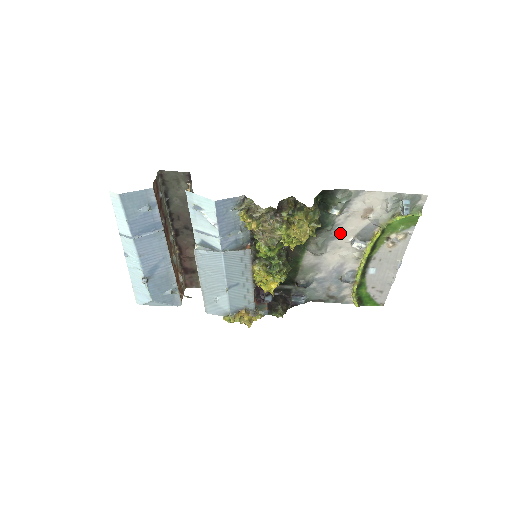
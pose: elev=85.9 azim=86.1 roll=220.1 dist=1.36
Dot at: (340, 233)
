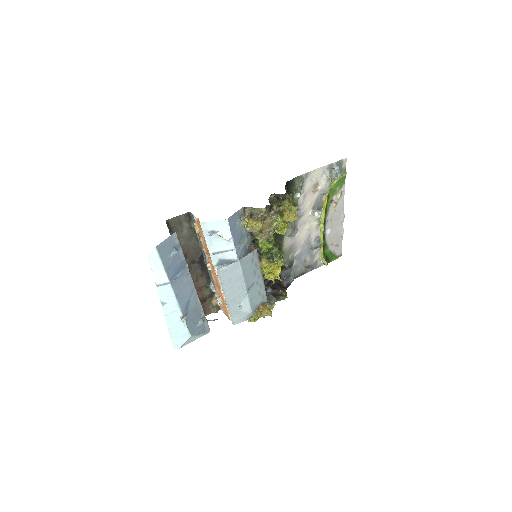
Dot at: (303, 211)
